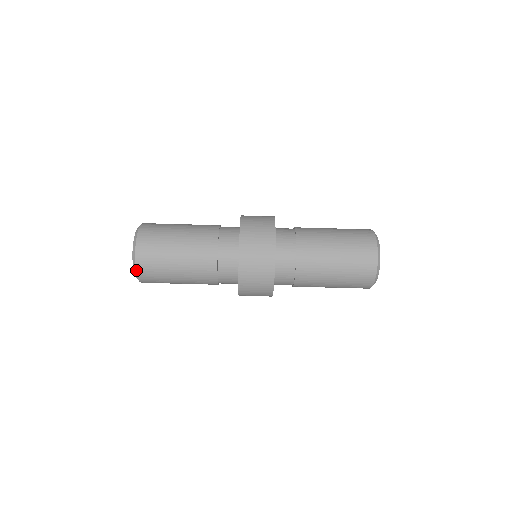
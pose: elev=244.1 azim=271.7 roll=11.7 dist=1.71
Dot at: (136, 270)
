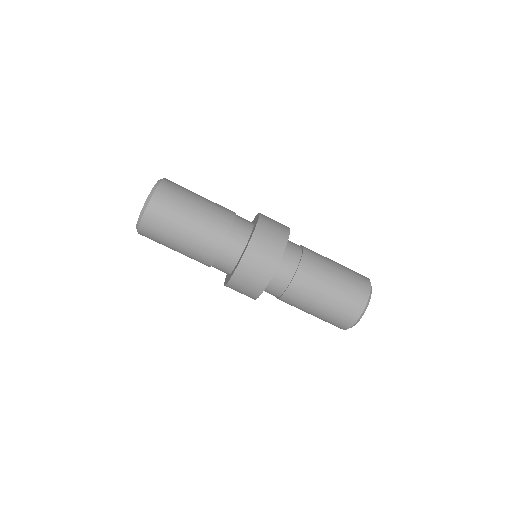
Dot at: (138, 228)
